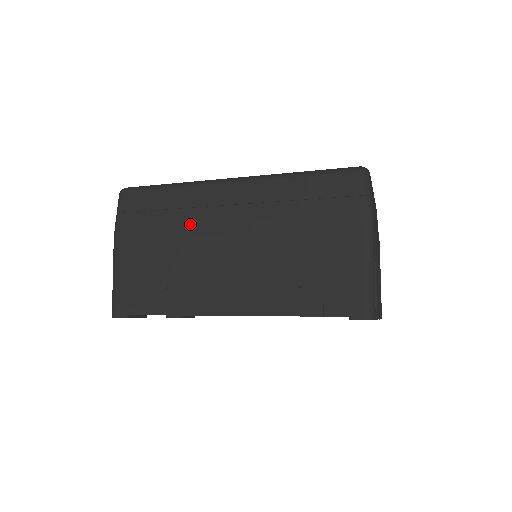
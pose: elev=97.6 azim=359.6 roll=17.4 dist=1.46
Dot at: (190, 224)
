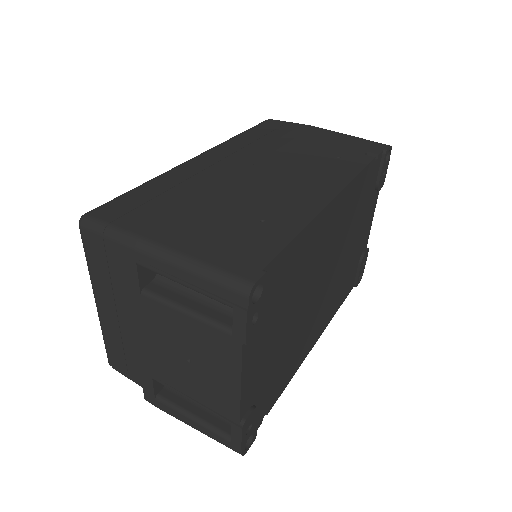
Dot at: (207, 182)
